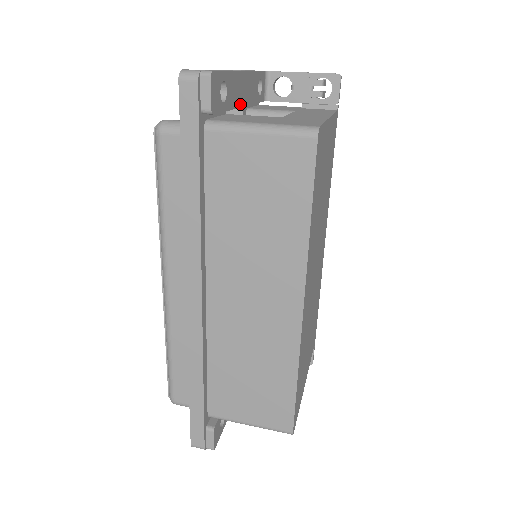
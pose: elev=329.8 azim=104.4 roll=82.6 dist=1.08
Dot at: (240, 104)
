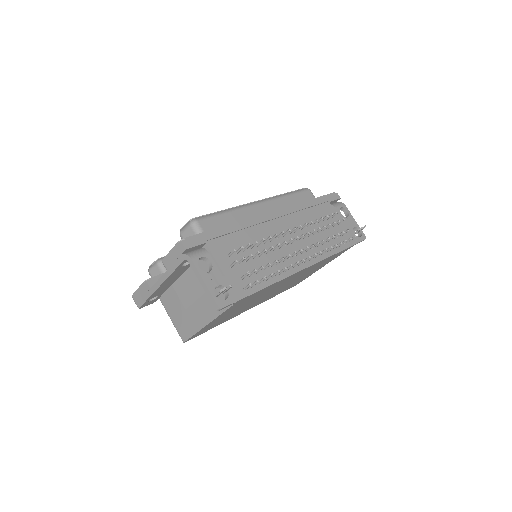
Dot at: (172, 283)
